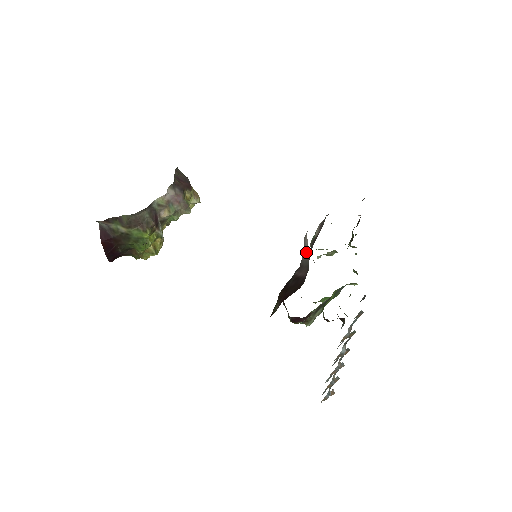
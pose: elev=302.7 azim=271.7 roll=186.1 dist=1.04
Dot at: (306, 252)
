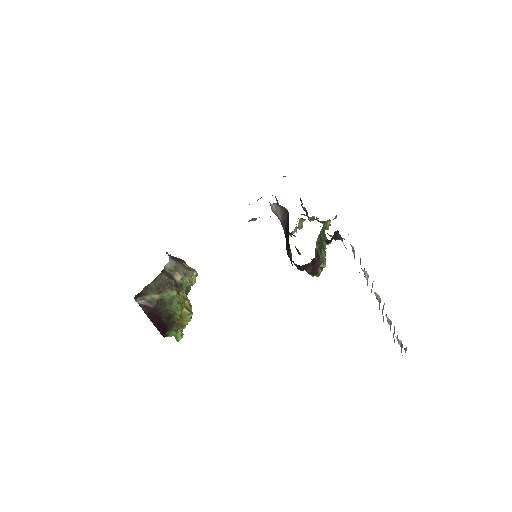
Dot at: (279, 212)
